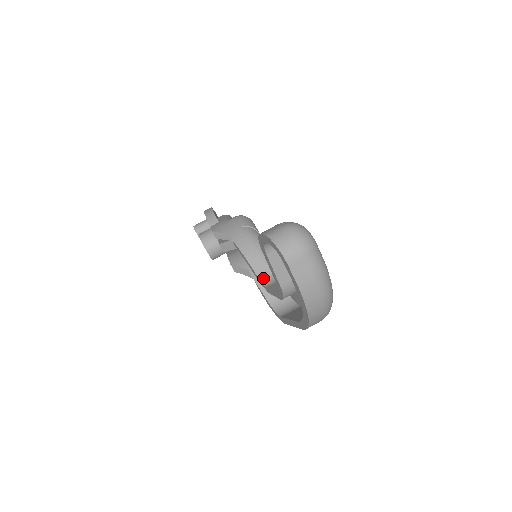
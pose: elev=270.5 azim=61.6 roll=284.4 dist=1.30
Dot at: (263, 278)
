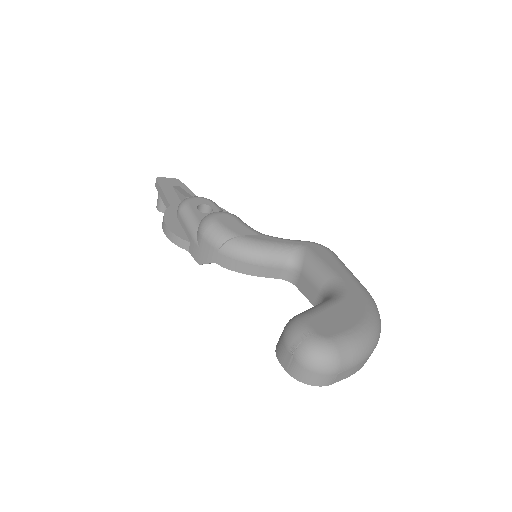
Dot at: (283, 277)
